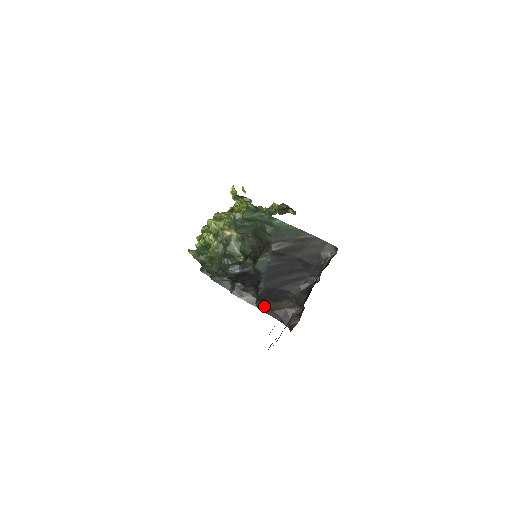
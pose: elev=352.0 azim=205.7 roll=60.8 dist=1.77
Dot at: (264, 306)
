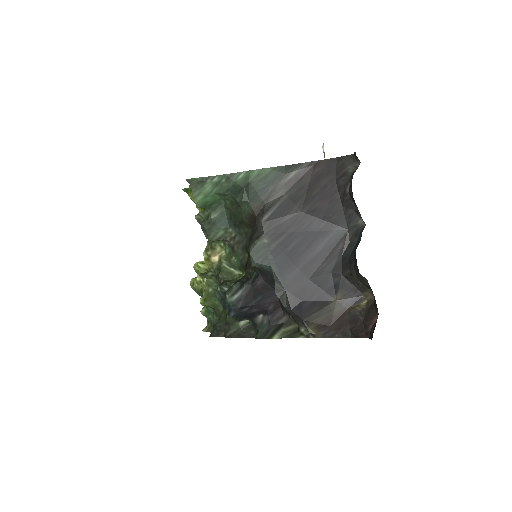
Dot at: (311, 326)
